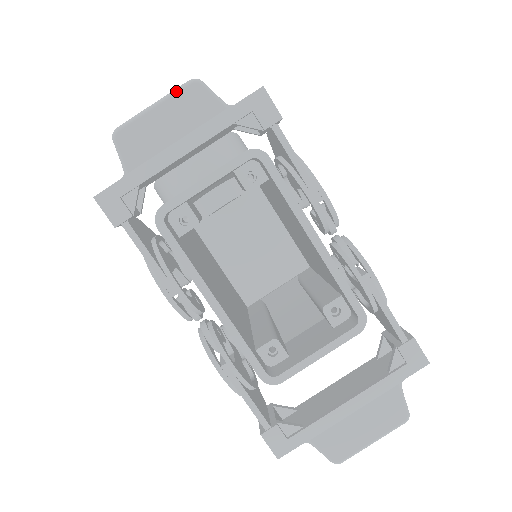
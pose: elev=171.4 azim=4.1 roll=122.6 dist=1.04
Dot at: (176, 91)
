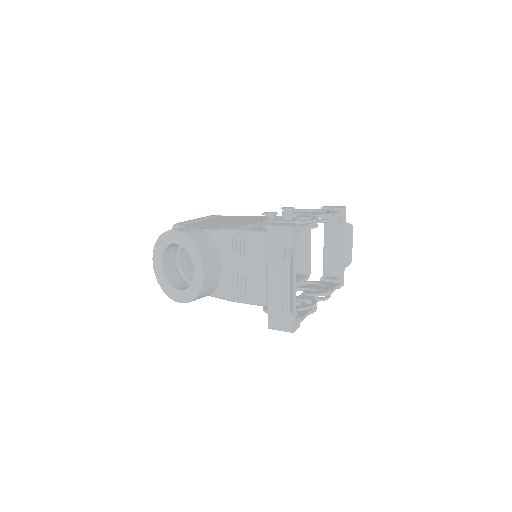
Dot at: (290, 273)
